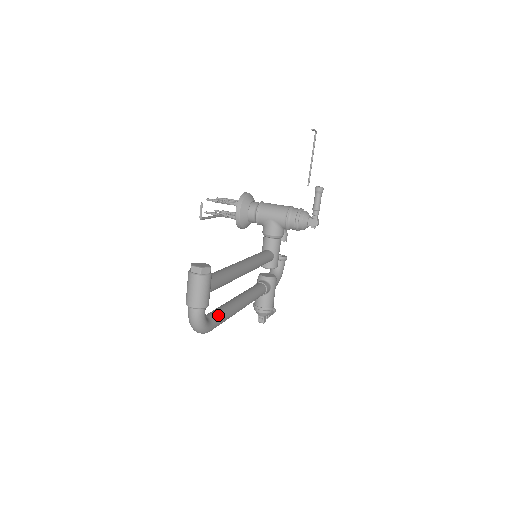
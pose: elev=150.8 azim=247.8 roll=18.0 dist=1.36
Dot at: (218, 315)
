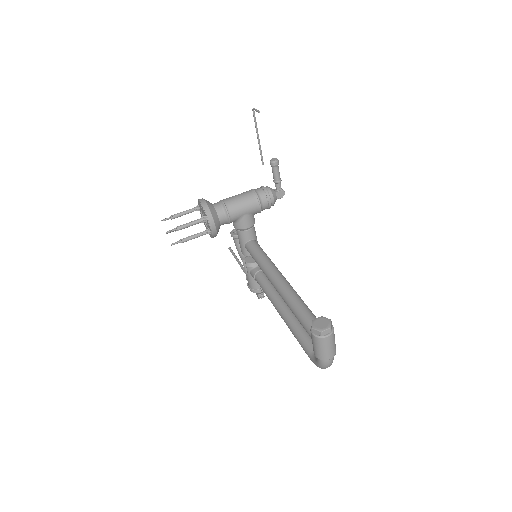
Dot at: occluded
